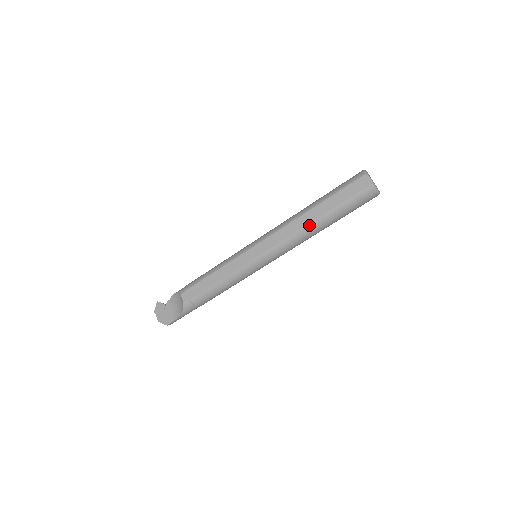
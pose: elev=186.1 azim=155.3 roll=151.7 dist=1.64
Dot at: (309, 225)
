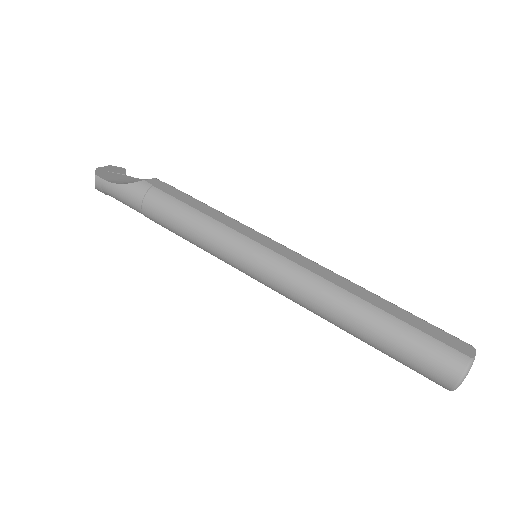
Dot at: (353, 296)
